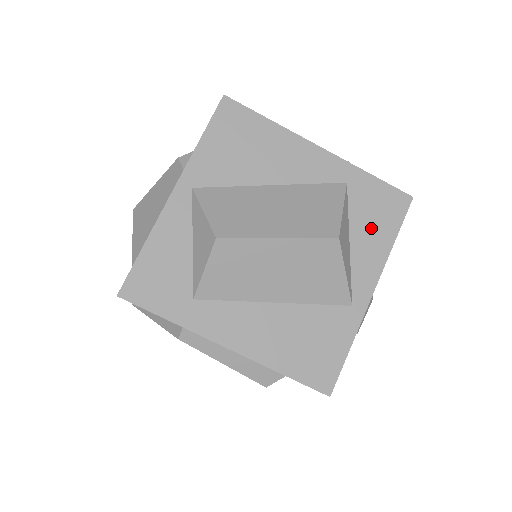
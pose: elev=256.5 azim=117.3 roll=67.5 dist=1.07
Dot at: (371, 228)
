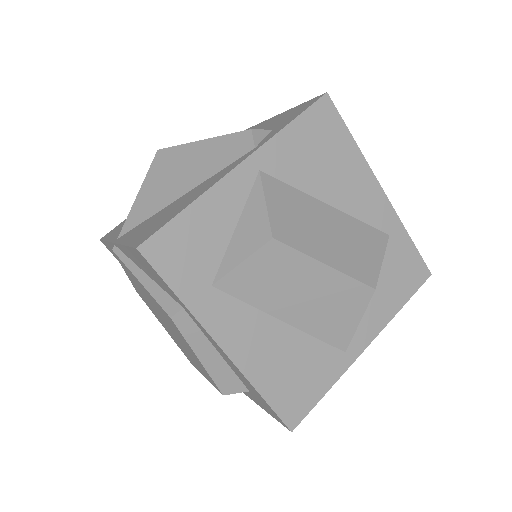
Dot at: (390, 287)
